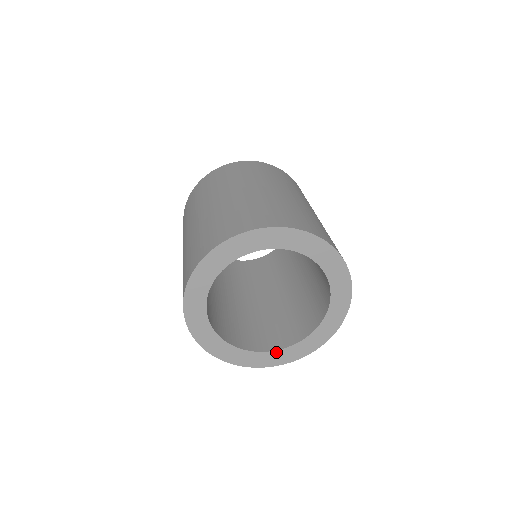
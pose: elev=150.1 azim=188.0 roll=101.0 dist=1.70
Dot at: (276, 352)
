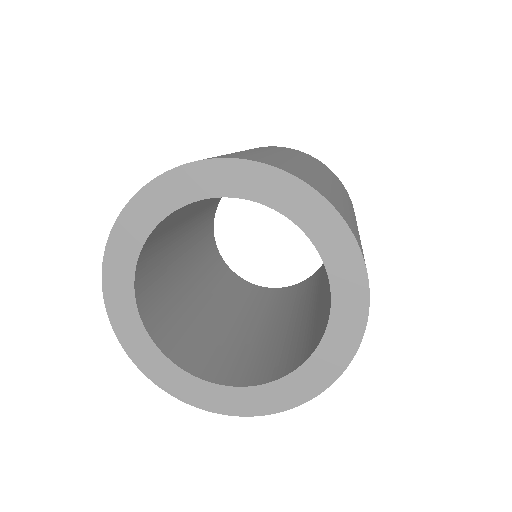
Dot at: (322, 346)
